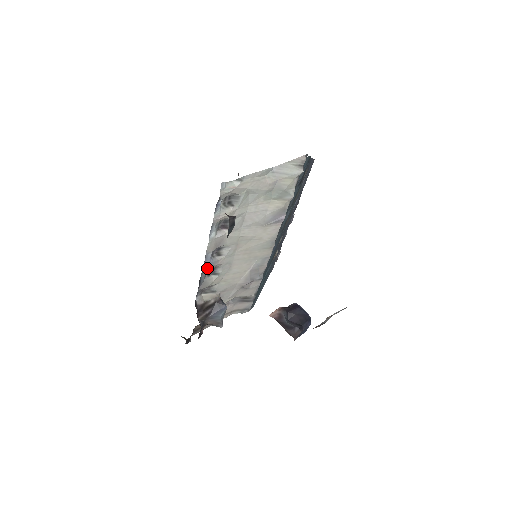
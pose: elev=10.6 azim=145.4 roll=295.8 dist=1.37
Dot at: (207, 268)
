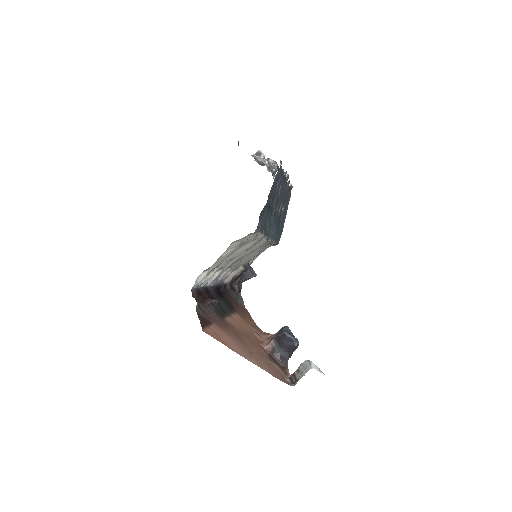
Dot at: occluded
